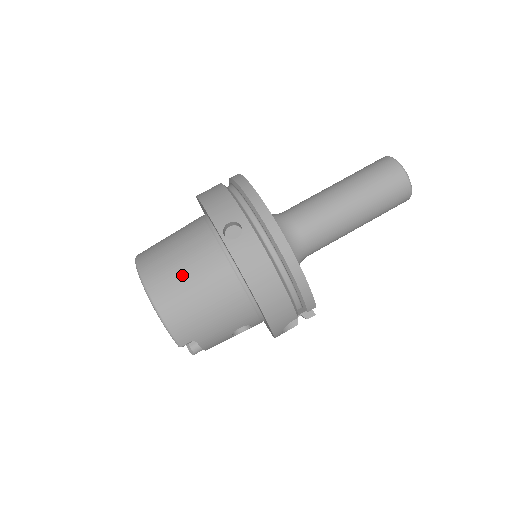
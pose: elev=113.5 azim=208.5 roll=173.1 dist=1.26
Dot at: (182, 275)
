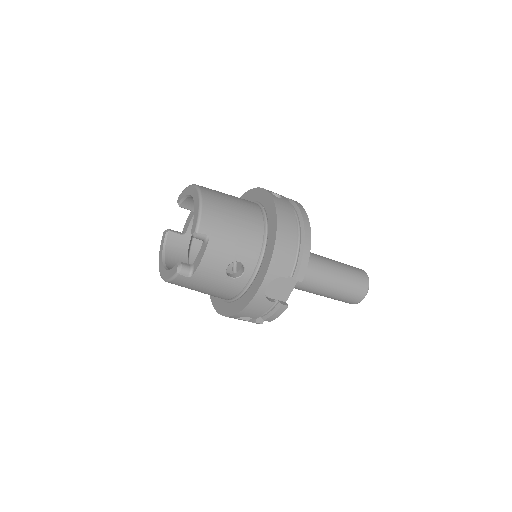
Dot at: (227, 197)
